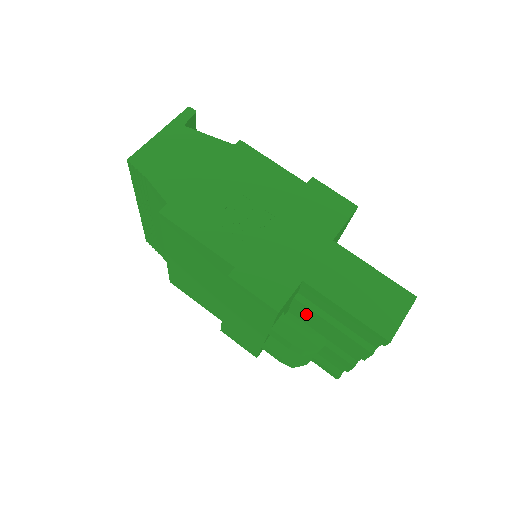
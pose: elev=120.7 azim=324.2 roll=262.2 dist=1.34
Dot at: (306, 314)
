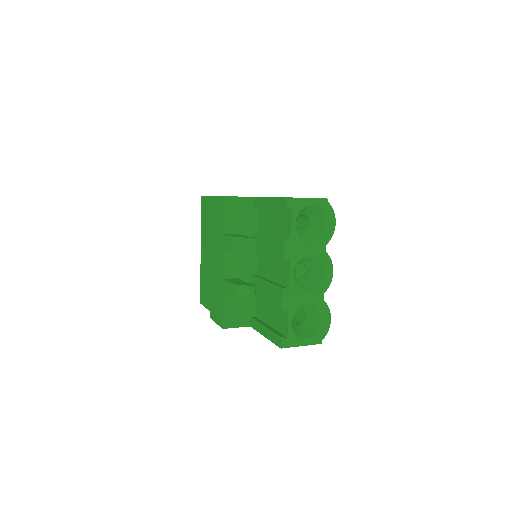
Dot at: (258, 244)
